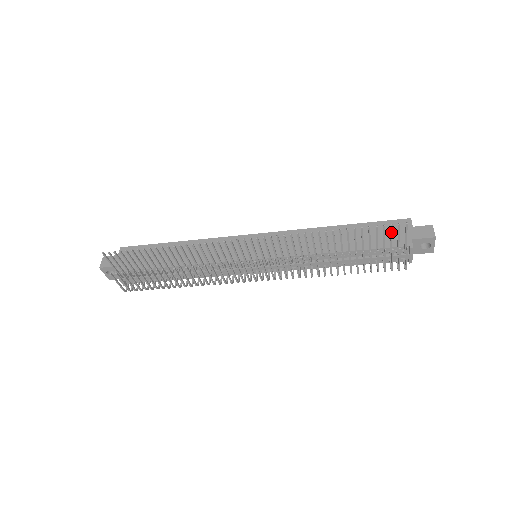
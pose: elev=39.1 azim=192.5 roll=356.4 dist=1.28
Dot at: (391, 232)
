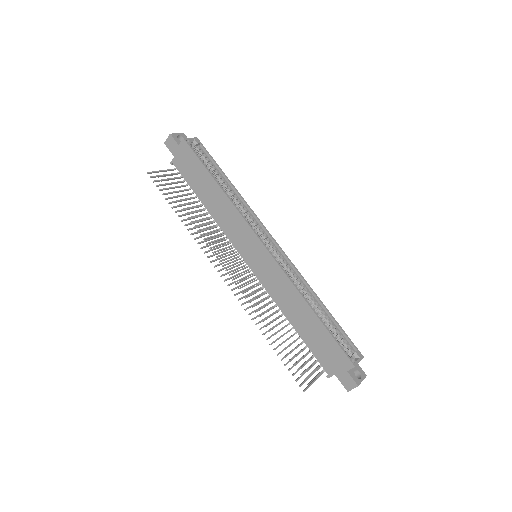
Dot at: (300, 376)
